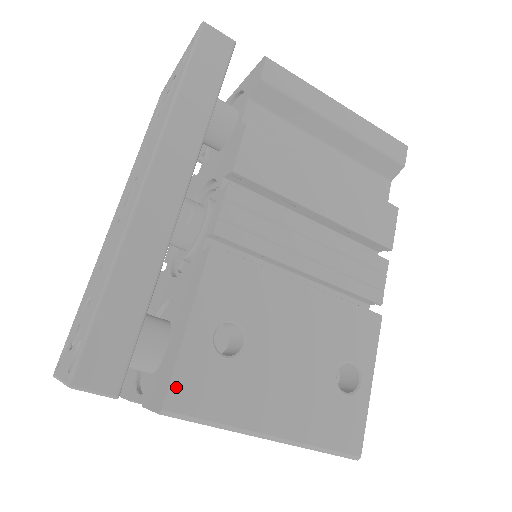
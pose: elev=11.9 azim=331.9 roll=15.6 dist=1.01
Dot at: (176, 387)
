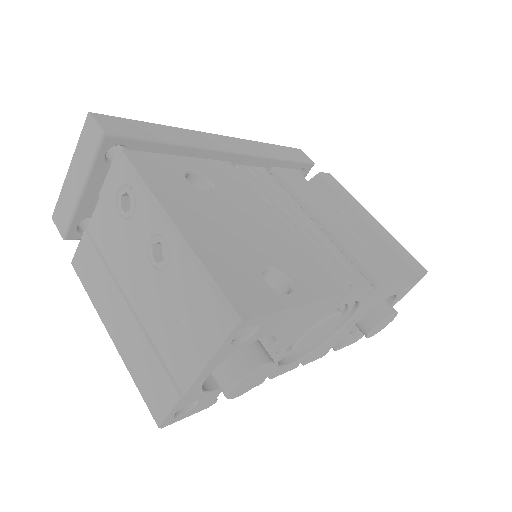
Dot at: (142, 155)
